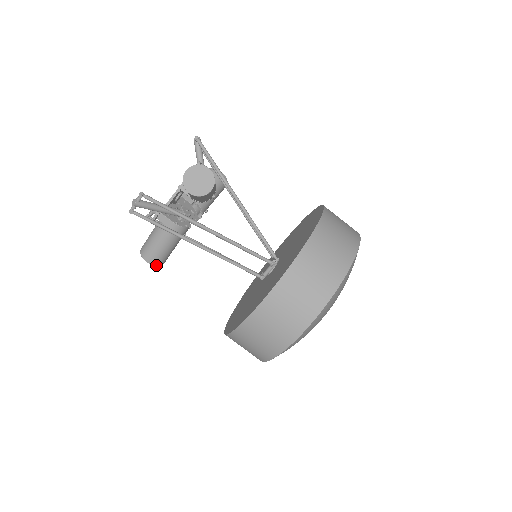
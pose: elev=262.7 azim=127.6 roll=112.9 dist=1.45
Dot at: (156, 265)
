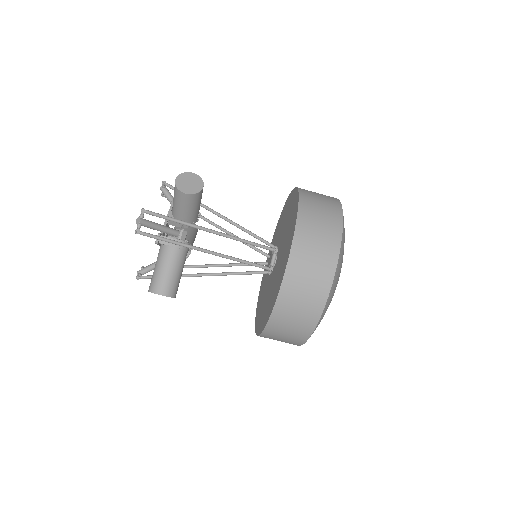
Dot at: (170, 296)
